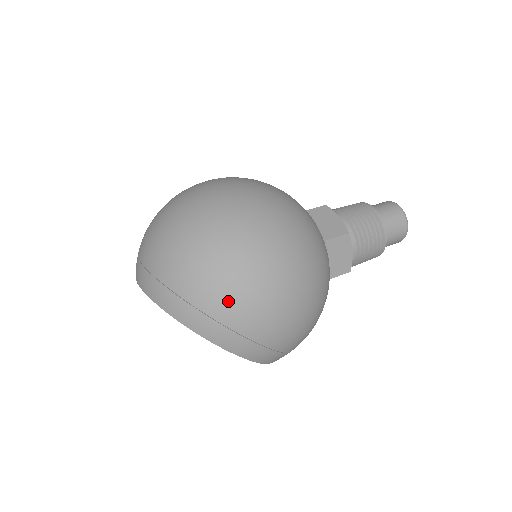
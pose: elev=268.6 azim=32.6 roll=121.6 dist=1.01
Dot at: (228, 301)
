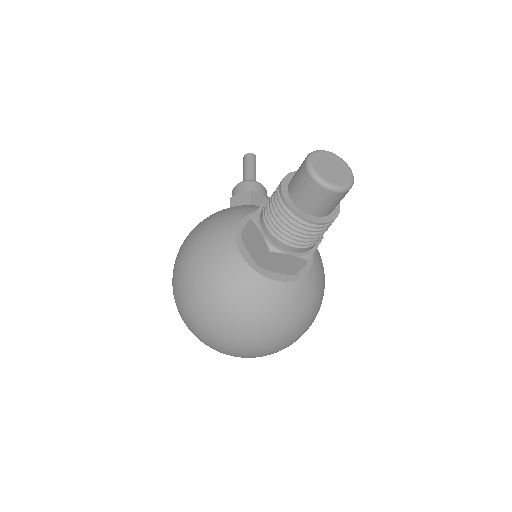
Dot at: occluded
